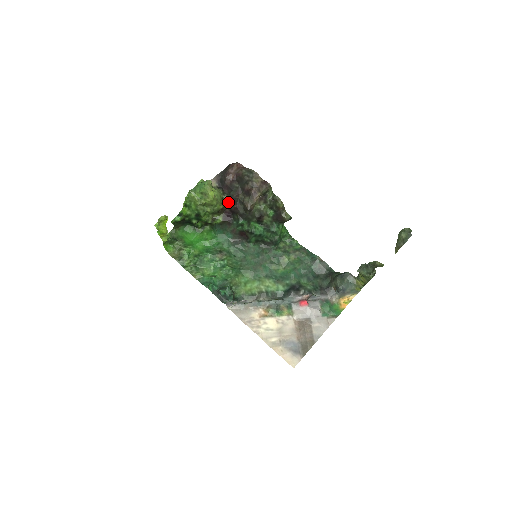
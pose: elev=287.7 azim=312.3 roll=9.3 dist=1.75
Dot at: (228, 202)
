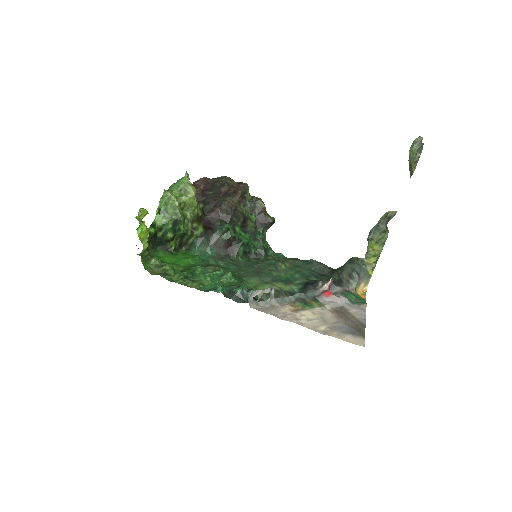
Dot at: (205, 210)
